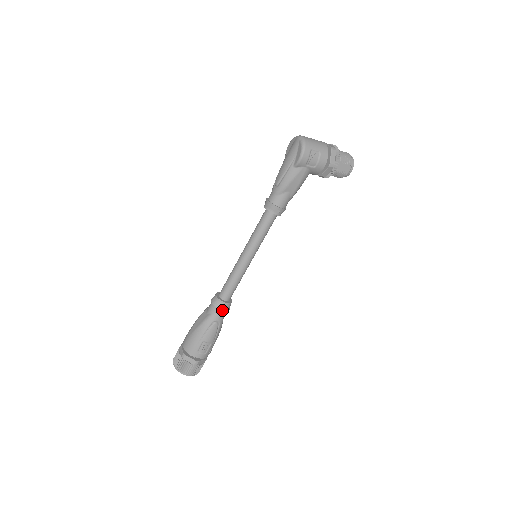
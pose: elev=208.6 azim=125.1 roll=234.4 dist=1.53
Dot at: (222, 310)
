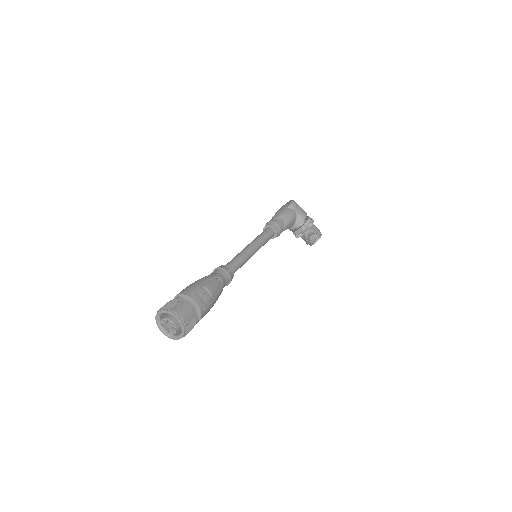
Dot at: (226, 273)
